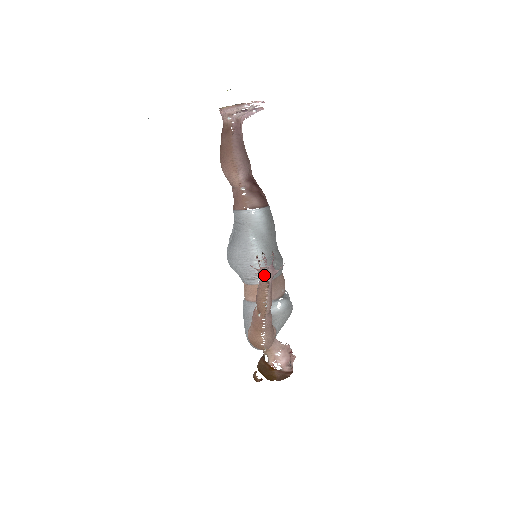
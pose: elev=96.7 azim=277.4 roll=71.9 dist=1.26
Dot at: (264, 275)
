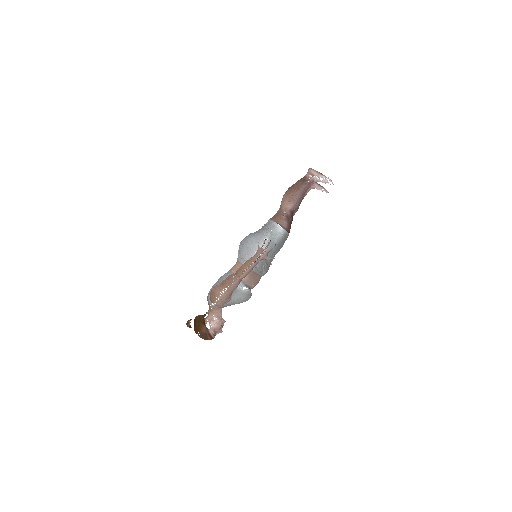
Dot at: (259, 253)
